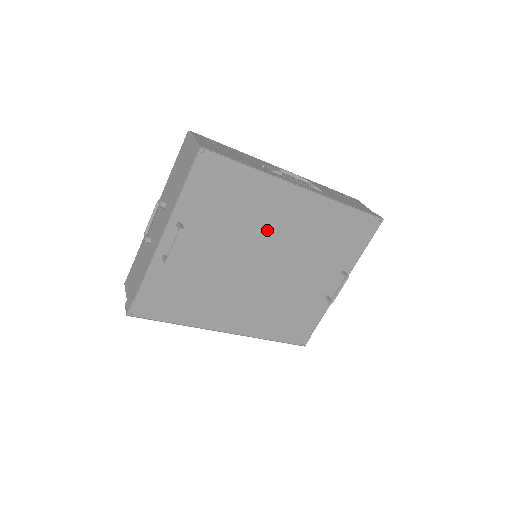
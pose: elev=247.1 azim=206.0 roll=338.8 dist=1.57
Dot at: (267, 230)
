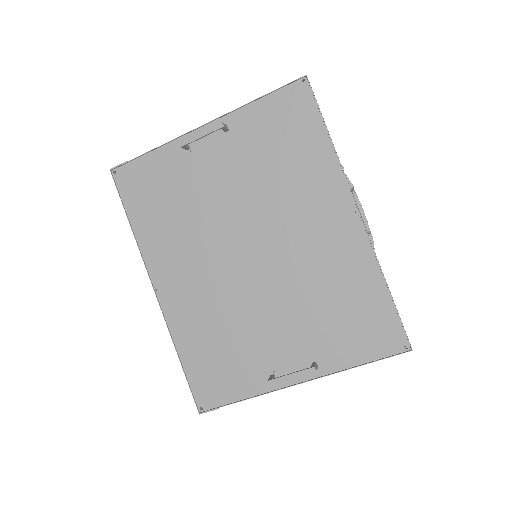
Dot at: (287, 220)
